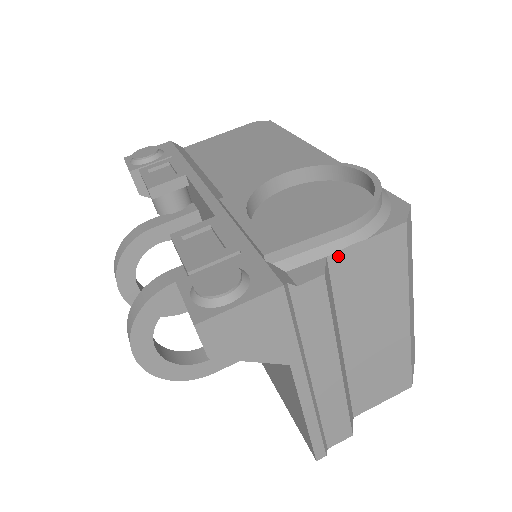
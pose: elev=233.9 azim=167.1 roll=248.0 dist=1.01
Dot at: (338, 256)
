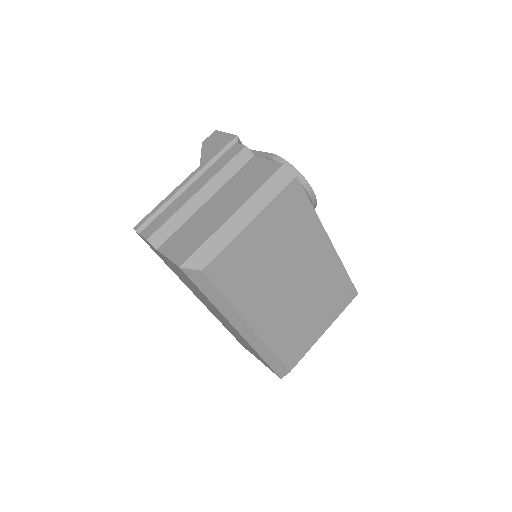
Dot at: (257, 158)
